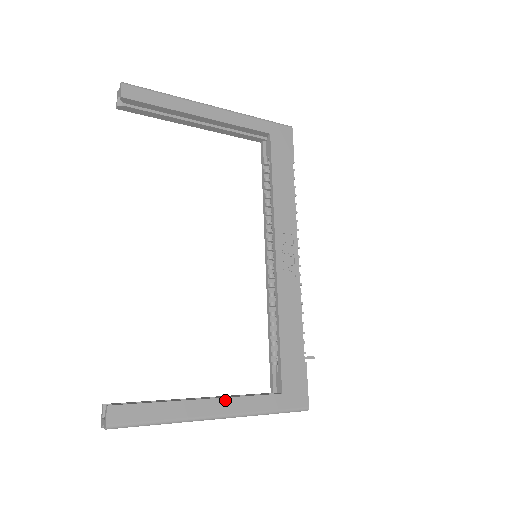
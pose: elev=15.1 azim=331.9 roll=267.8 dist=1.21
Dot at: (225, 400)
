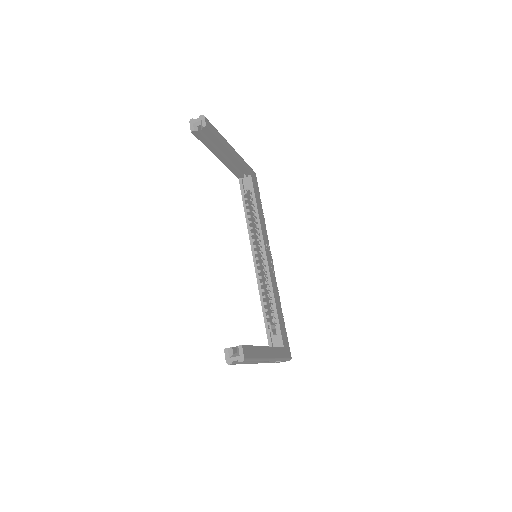
Dot at: (271, 348)
